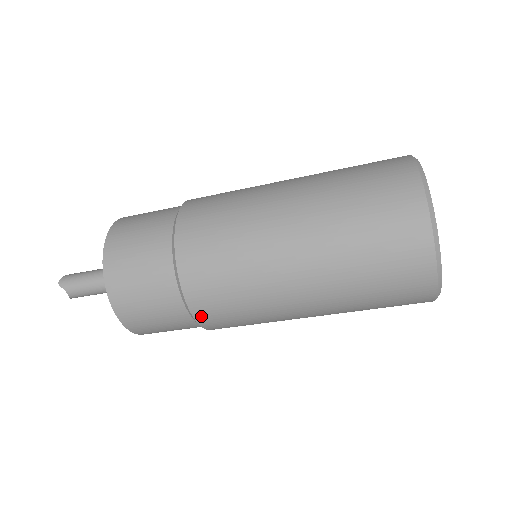
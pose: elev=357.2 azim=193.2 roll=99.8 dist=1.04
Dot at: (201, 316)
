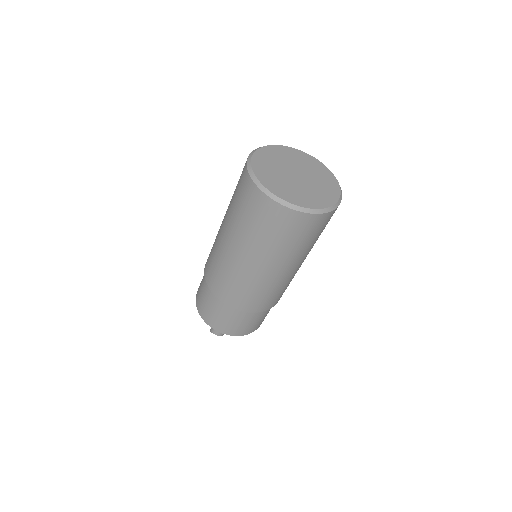
Dot at: (240, 307)
